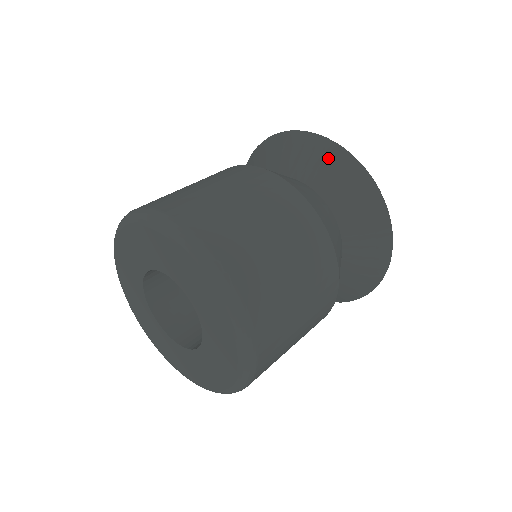
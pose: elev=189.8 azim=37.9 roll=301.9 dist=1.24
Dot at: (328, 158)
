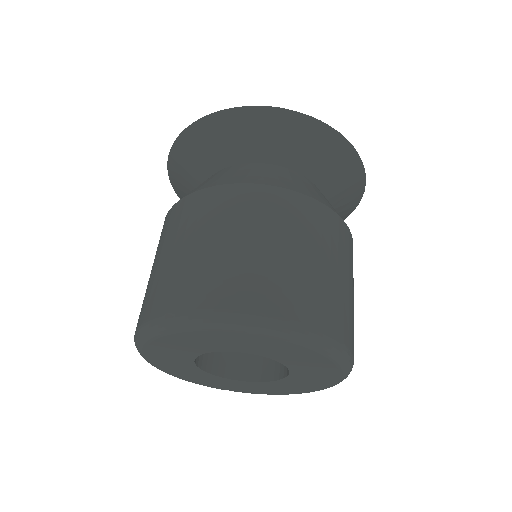
Dot at: (323, 144)
